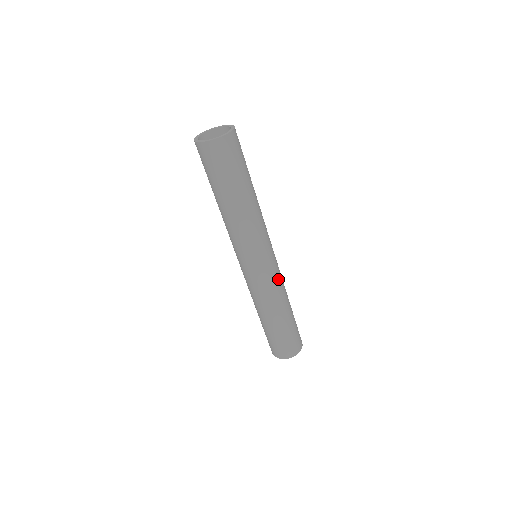
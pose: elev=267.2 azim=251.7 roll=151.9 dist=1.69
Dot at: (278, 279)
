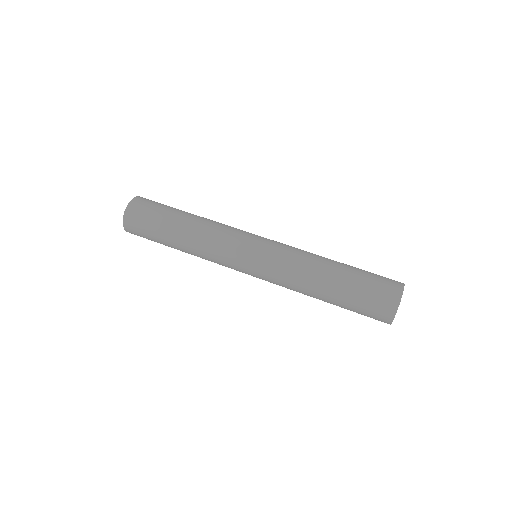
Dot at: (285, 254)
